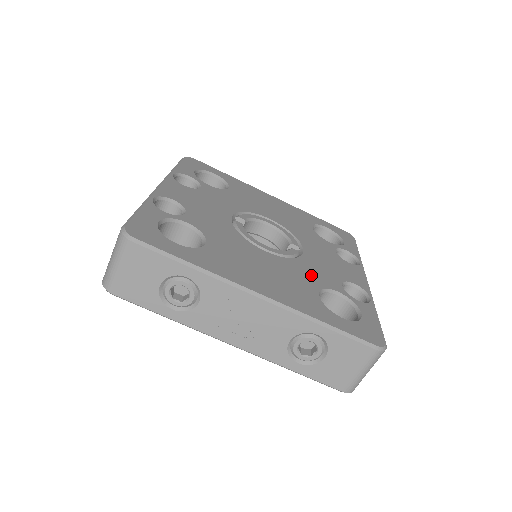
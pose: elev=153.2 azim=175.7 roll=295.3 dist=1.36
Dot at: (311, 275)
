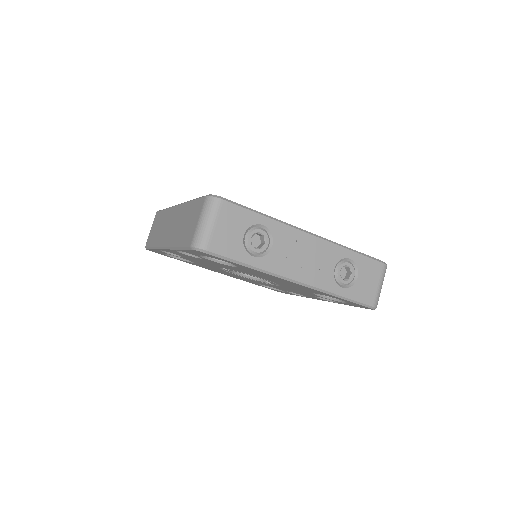
Dot at: occluded
